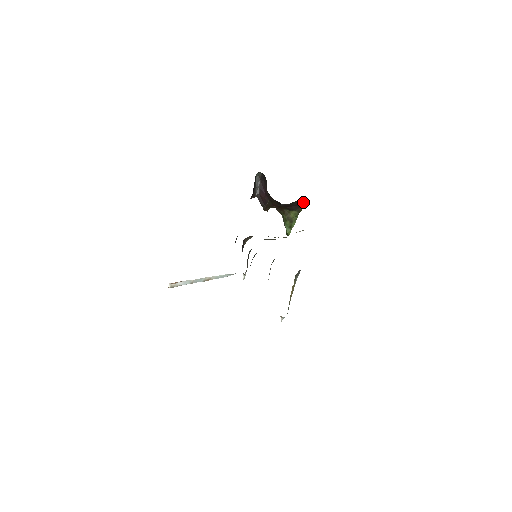
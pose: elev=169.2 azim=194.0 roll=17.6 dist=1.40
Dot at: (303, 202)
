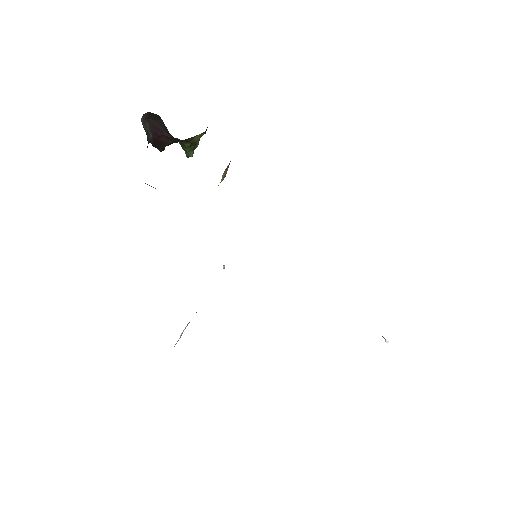
Dot at: occluded
